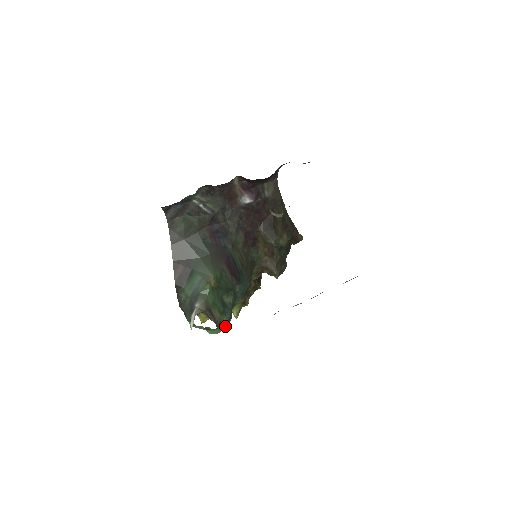
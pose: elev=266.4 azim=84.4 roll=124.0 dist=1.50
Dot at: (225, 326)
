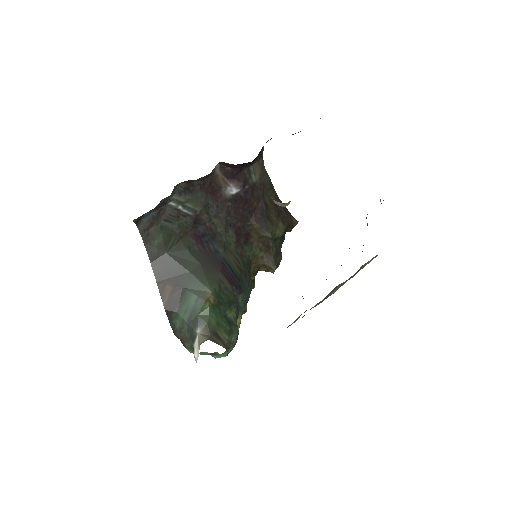
Dot at: (233, 346)
